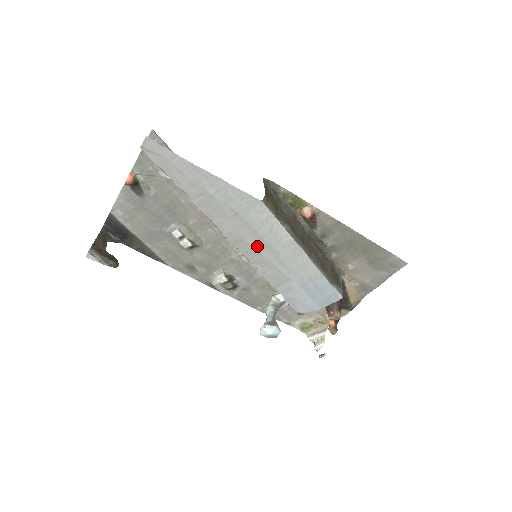
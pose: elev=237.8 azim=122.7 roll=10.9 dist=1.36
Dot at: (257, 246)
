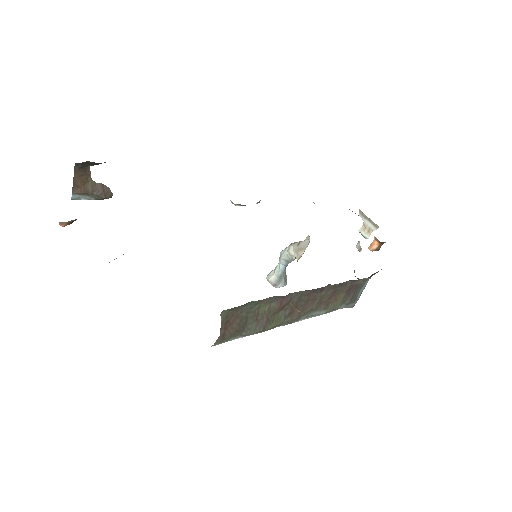
Dot at: occluded
